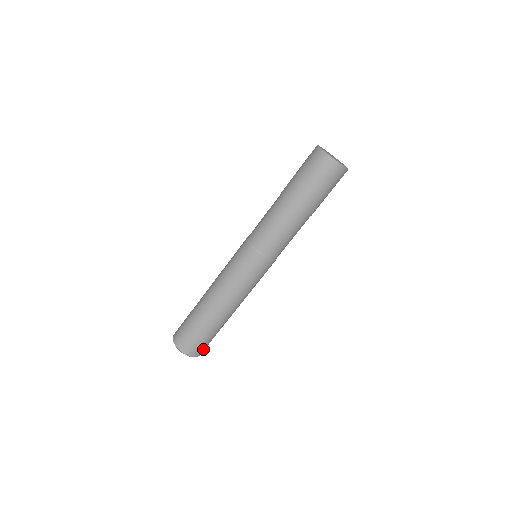
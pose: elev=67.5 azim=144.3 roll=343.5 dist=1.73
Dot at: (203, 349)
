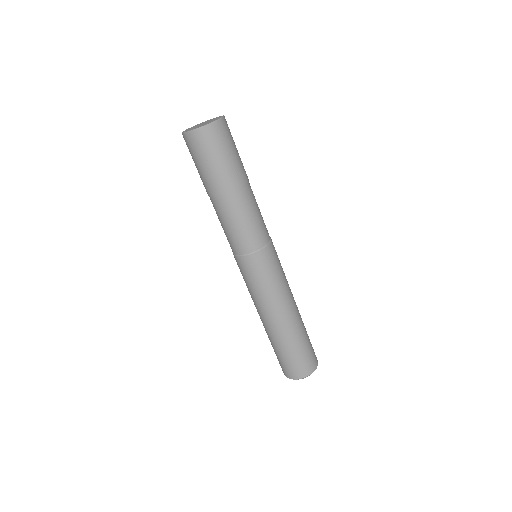
Dot at: (314, 353)
